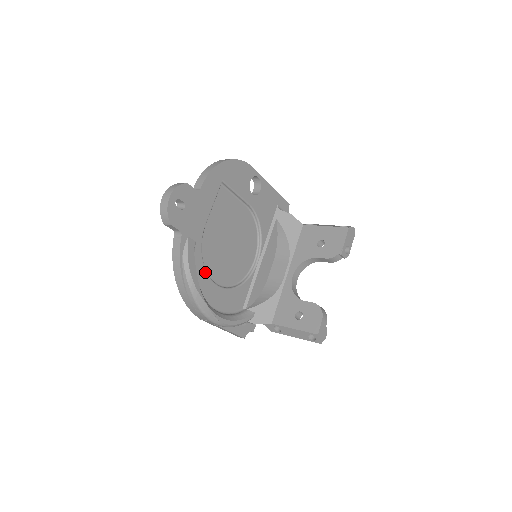
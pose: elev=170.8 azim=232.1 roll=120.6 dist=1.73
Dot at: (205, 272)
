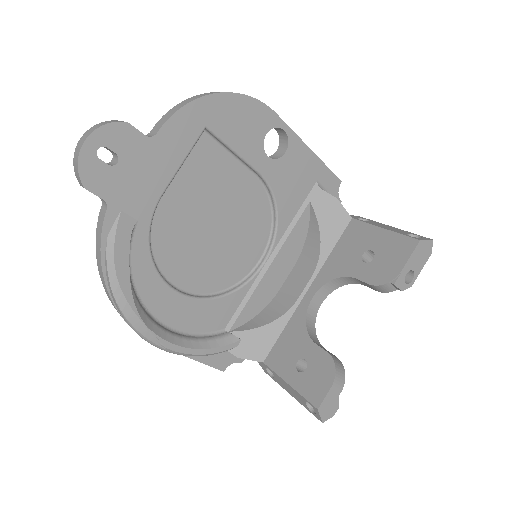
Dot at: (154, 270)
